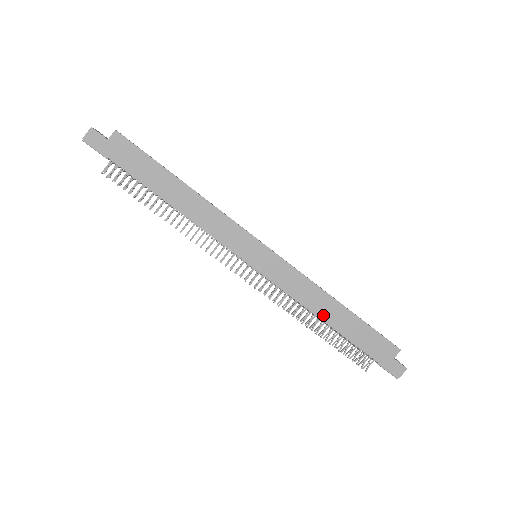
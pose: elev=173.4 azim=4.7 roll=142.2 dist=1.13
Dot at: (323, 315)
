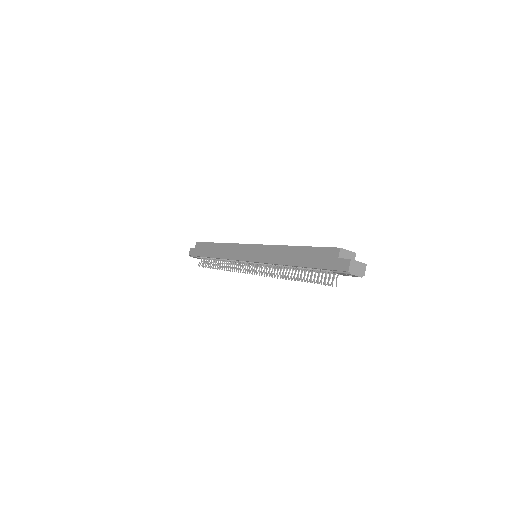
Dot at: (286, 262)
